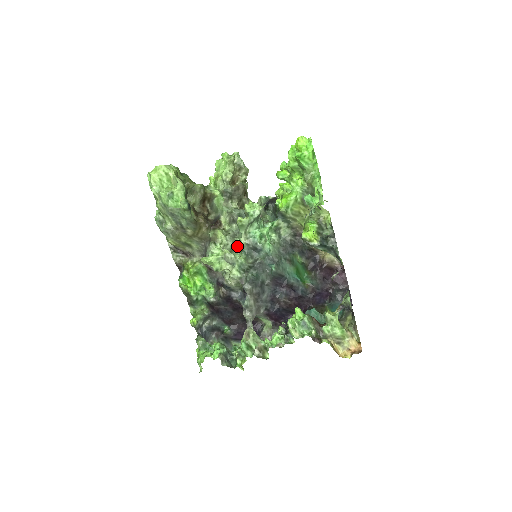
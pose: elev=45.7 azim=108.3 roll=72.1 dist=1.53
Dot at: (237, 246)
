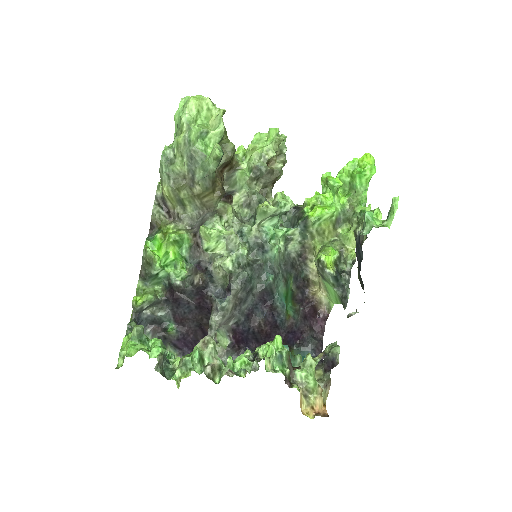
Dot at: (244, 233)
